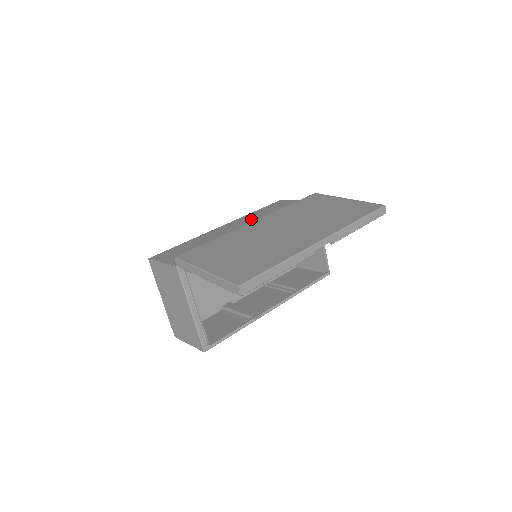
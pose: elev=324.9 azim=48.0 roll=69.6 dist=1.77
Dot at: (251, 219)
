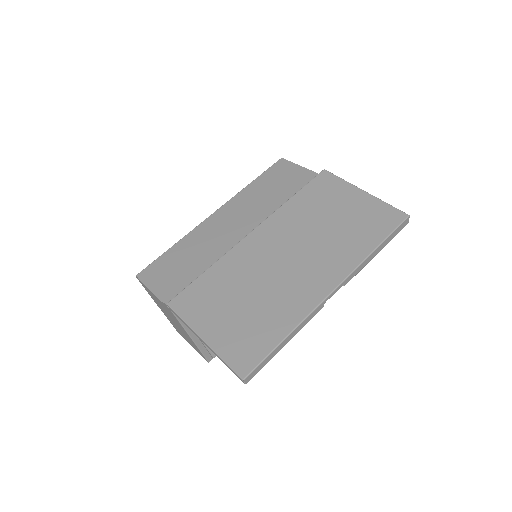
Dot at: (248, 206)
